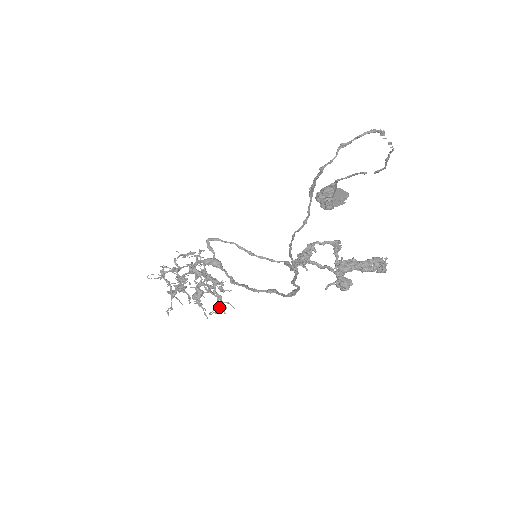
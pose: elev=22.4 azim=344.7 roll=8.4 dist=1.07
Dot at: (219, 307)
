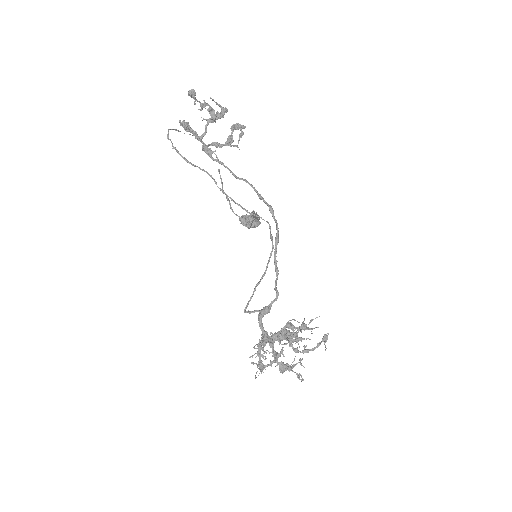
Dot at: occluded
